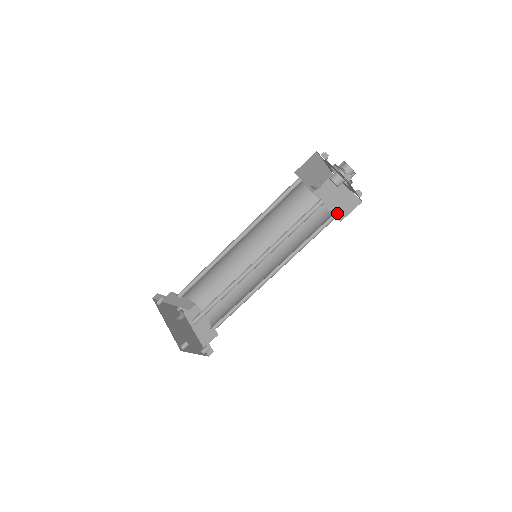
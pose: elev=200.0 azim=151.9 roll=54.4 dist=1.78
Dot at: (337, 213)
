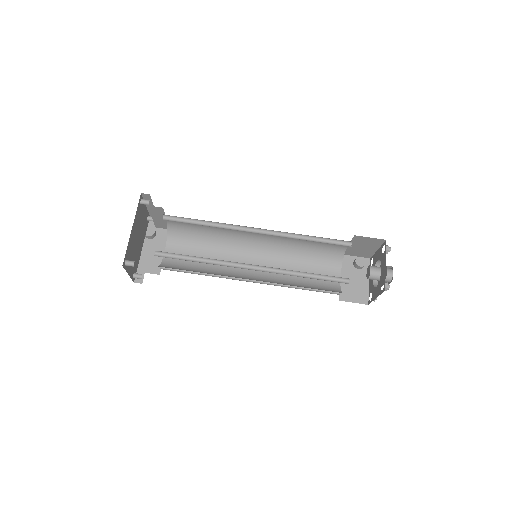
Dot at: (343, 291)
